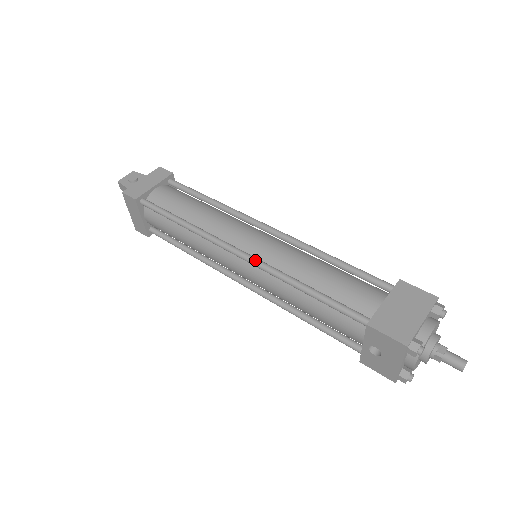
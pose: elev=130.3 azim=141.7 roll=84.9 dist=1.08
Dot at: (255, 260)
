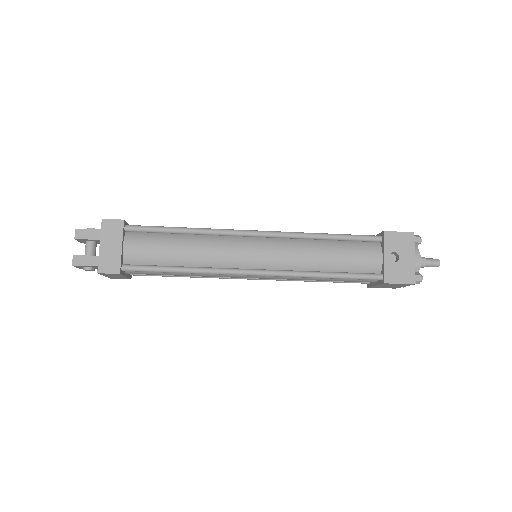
Dot at: (275, 231)
